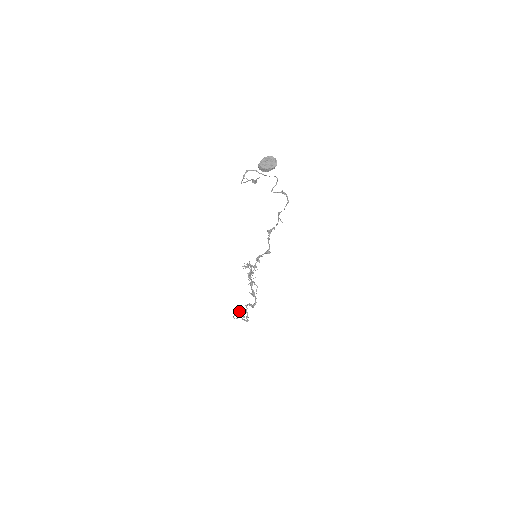
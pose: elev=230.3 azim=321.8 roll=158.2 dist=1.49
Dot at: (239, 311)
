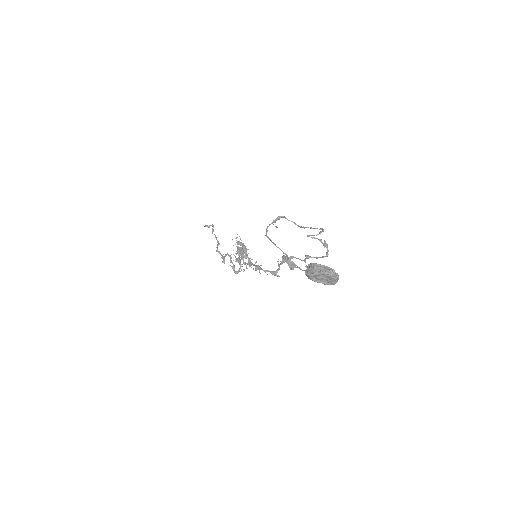
Dot at: occluded
